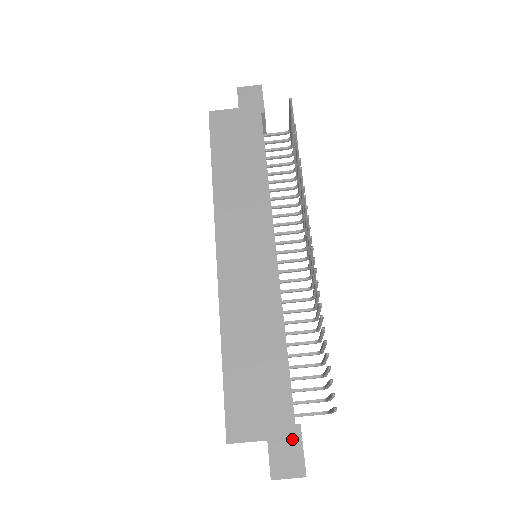
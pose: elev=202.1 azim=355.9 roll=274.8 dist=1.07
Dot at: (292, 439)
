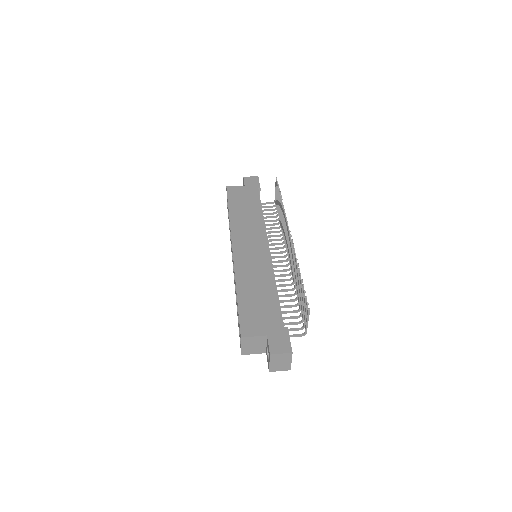
Dot at: (283, 334)
